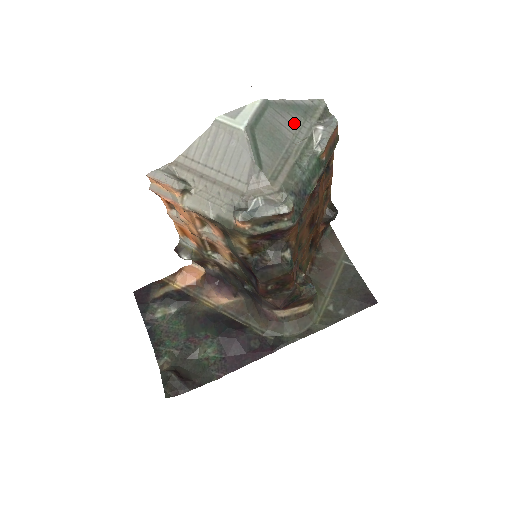
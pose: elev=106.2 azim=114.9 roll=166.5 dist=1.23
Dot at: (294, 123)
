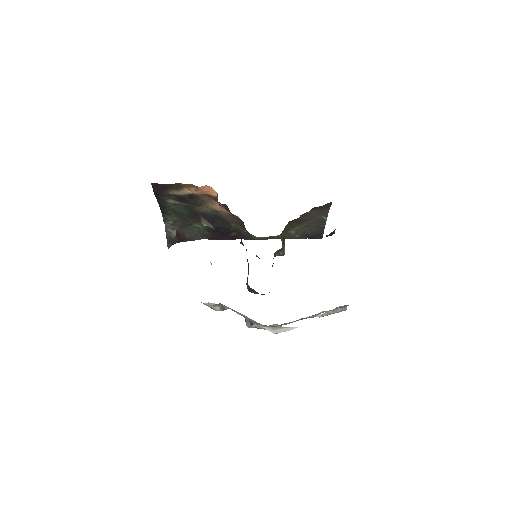
Dot at: occluded
